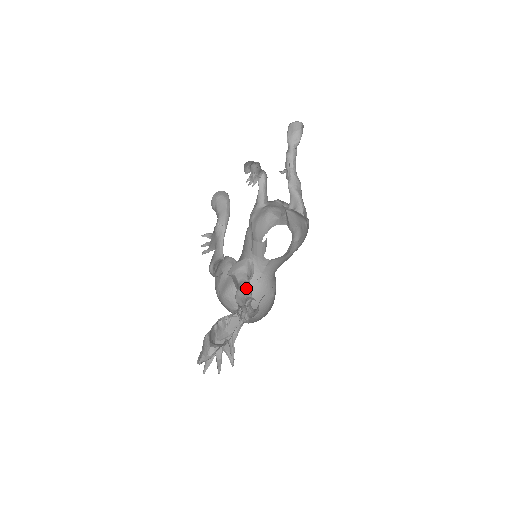
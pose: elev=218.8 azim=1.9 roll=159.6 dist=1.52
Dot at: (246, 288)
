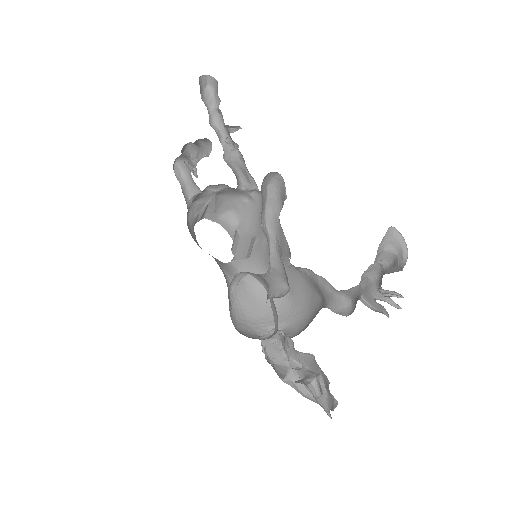
Dot at: (363, 275)
